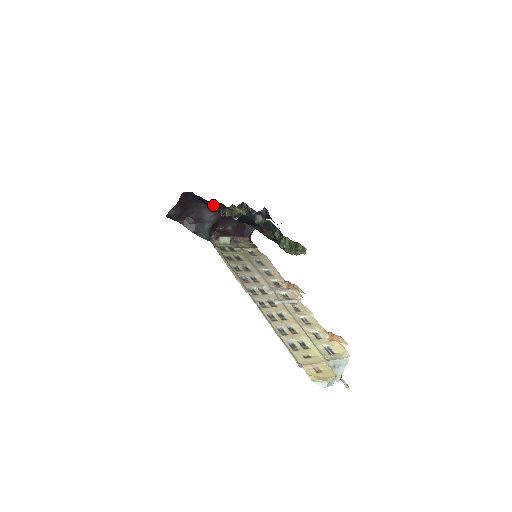
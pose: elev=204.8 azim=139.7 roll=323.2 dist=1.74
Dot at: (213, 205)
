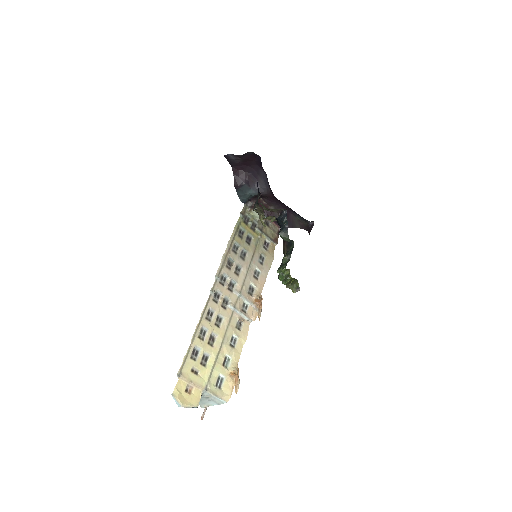
Dot at: occluded
